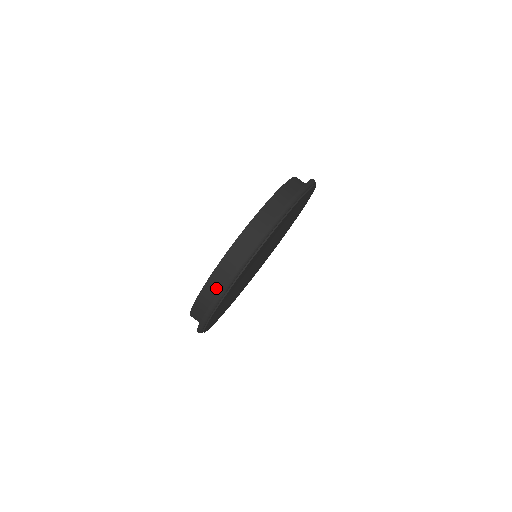
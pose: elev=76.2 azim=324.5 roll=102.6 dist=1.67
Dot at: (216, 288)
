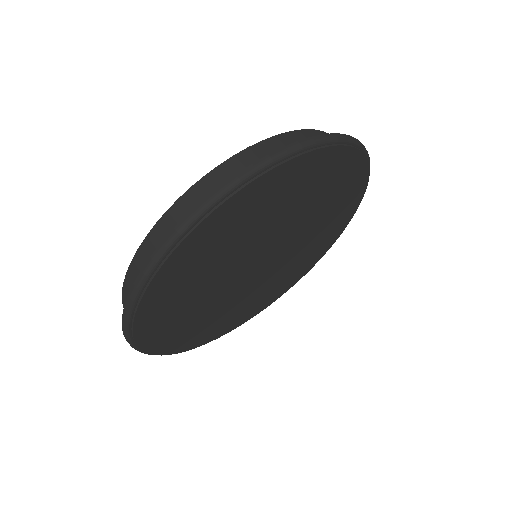
Dot at: occluded
